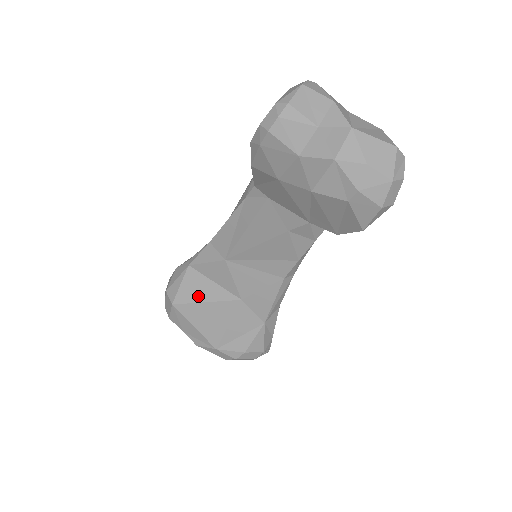
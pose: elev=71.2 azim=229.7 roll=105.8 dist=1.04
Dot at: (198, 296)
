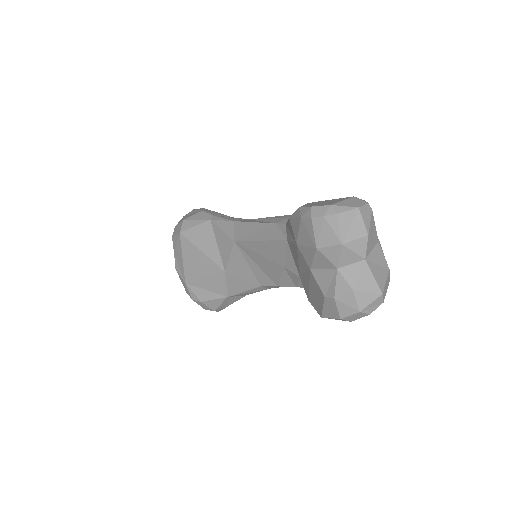
Dot at: (200, 243)
